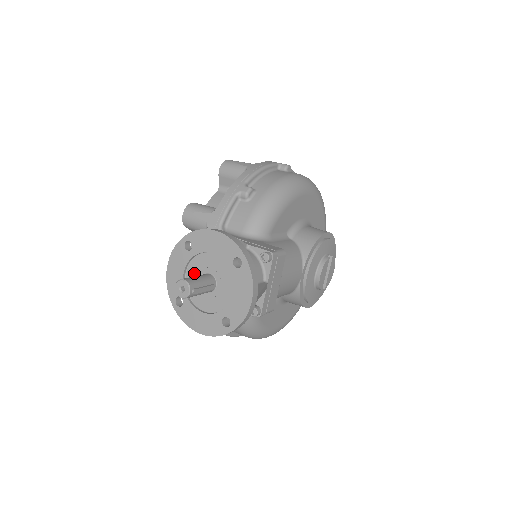
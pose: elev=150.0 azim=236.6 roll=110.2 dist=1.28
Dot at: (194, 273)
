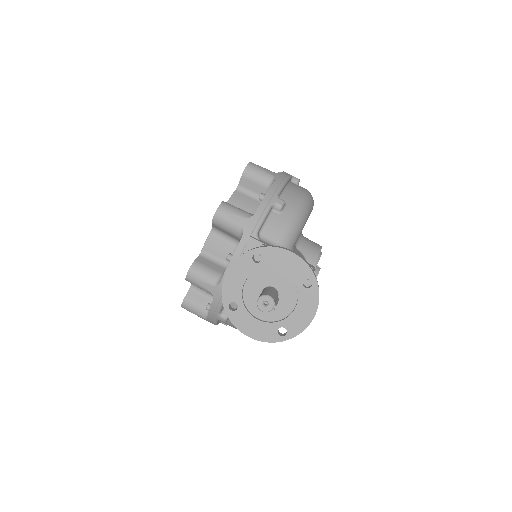
Dot at: (255, 283)
